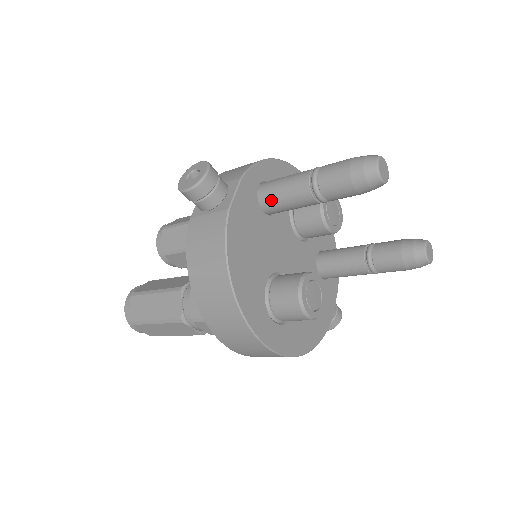
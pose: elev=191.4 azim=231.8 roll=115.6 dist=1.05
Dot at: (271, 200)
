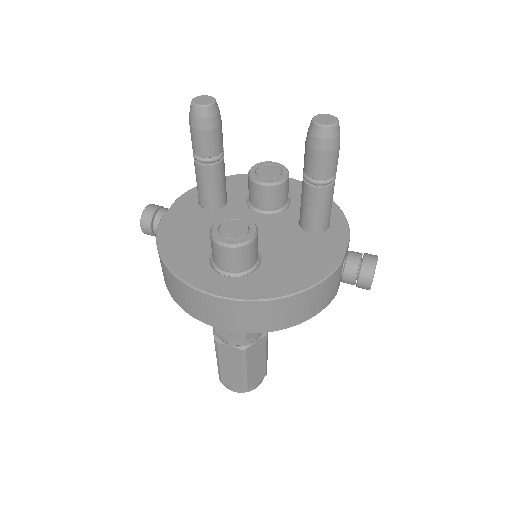
Dot at: (200, 196)
